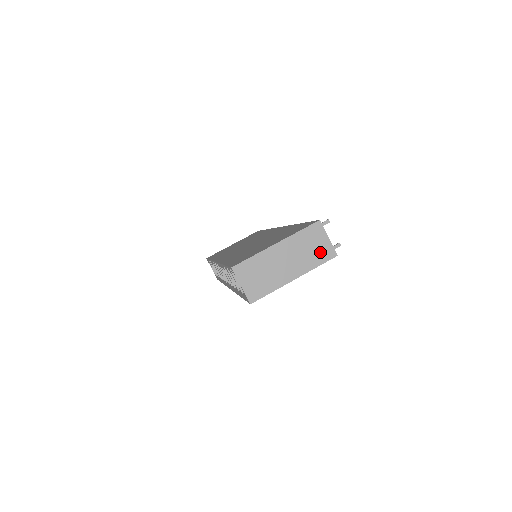
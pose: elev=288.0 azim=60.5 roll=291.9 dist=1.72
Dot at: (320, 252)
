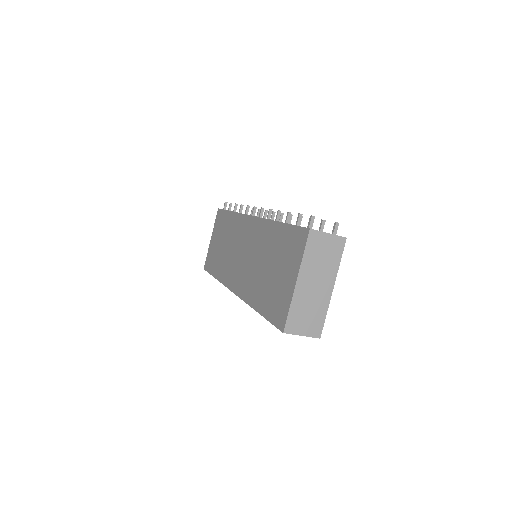
Dot at: (332, 250)
